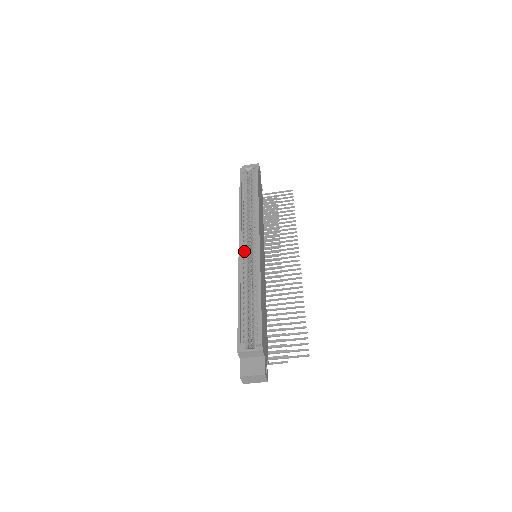
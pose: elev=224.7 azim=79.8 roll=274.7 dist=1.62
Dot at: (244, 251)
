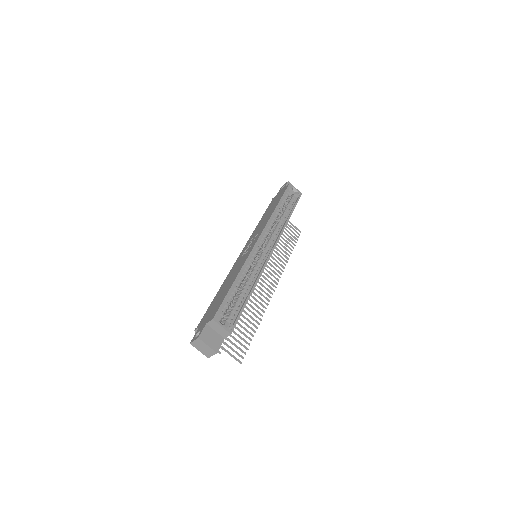
Dot at: (258, 247)
